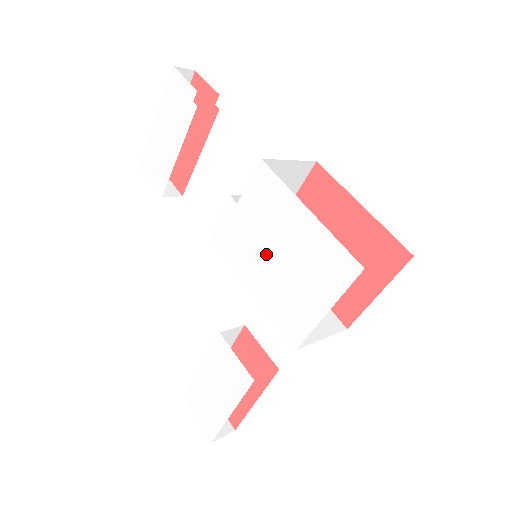
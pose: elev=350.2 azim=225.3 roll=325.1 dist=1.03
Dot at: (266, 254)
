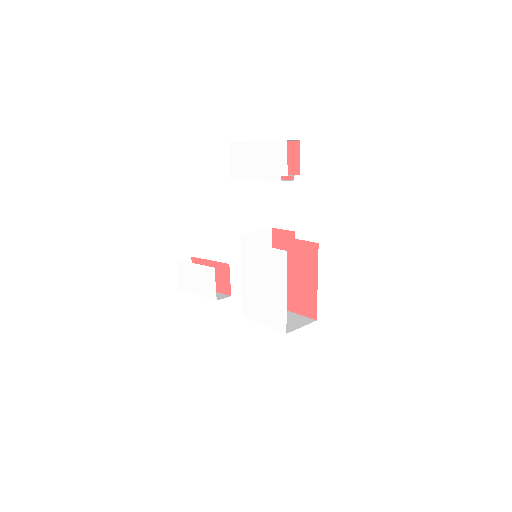
Dot at: (258, 278)
